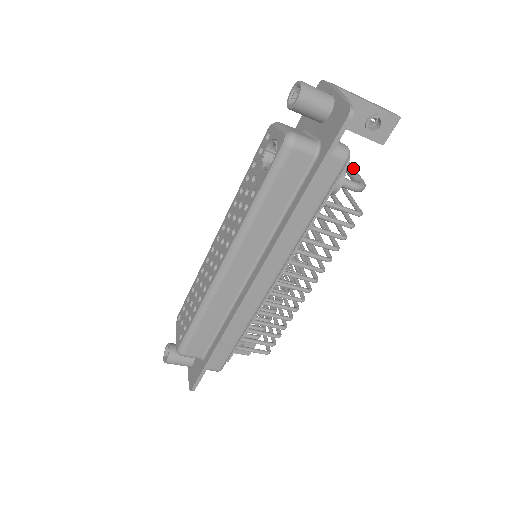
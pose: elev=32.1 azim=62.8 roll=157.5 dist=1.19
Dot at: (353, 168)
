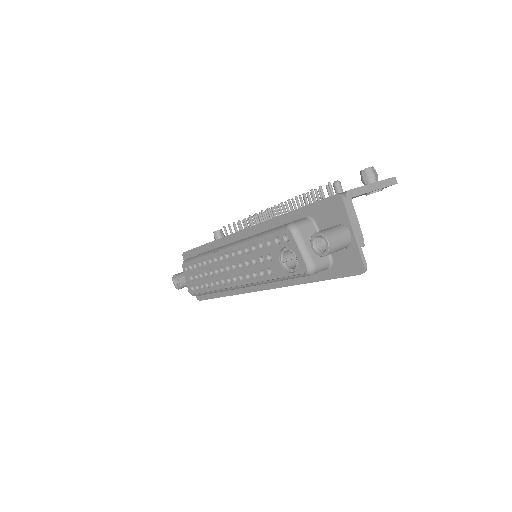
Dot at: occluded
